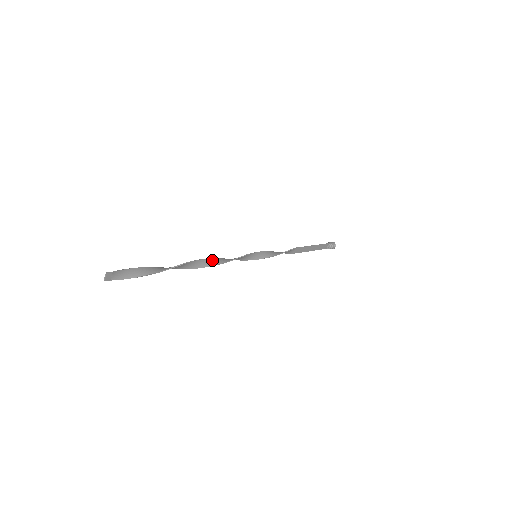
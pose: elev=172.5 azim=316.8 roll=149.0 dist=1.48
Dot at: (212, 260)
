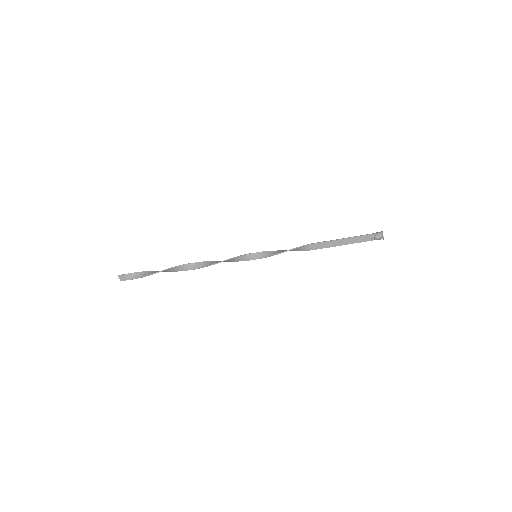
Dot at: (206, 263)
